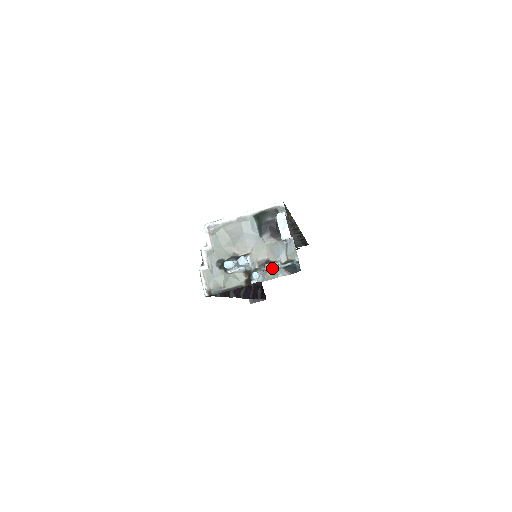
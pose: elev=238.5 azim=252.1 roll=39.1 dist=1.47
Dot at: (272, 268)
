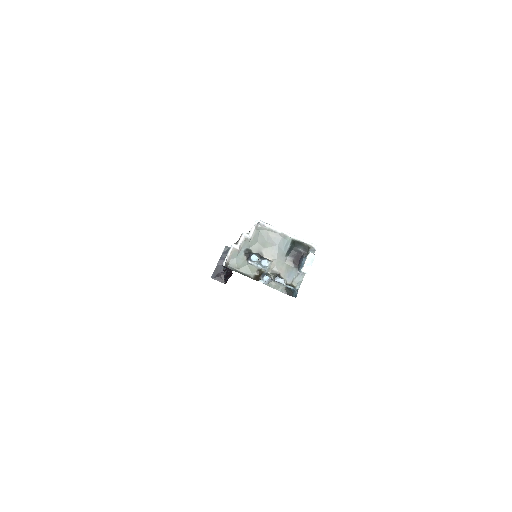
Dot at: (280, 282)
